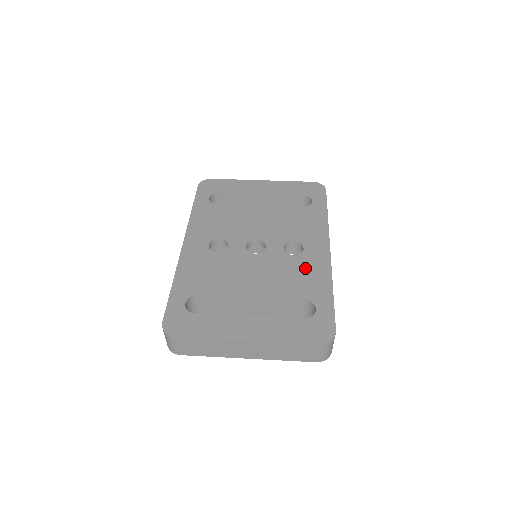
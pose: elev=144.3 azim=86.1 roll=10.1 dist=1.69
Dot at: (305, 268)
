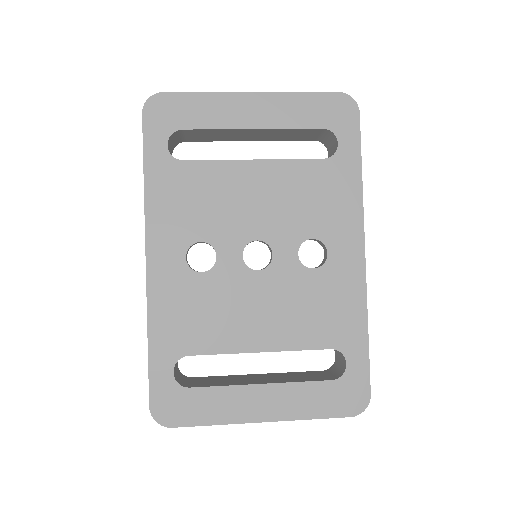
Dot at: (331, 293)
